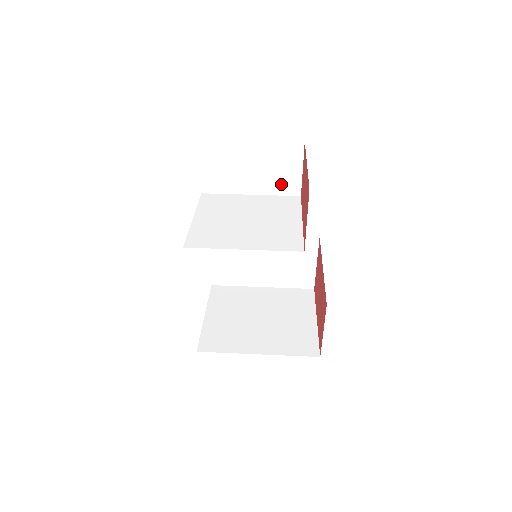
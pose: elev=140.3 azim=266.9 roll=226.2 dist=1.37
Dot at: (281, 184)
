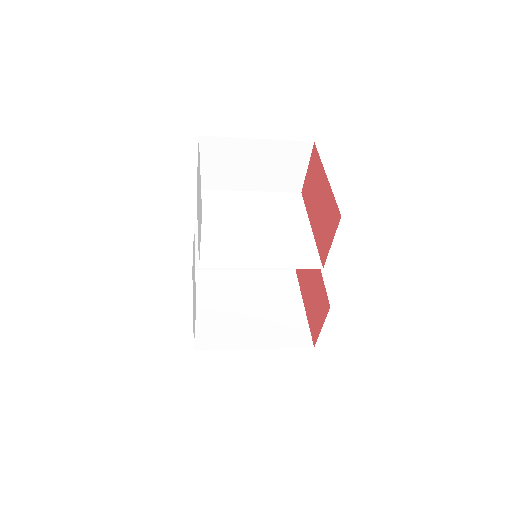
Dot at: (283, 181)
